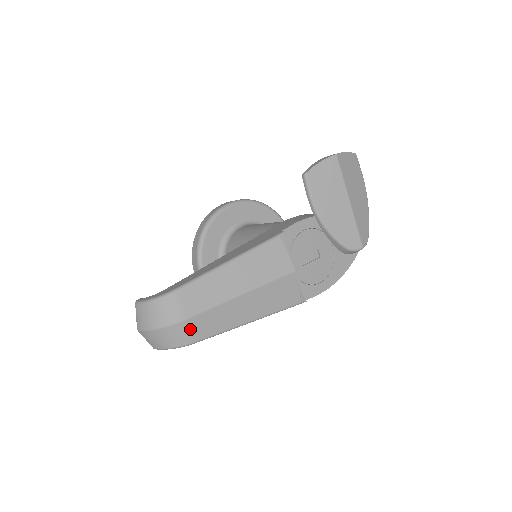
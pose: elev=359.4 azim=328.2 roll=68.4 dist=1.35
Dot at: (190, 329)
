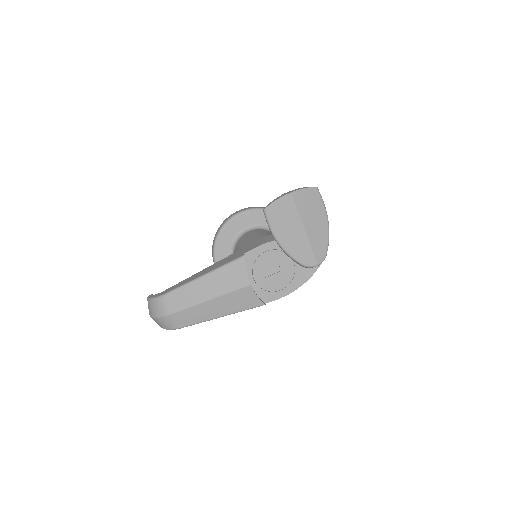
Dot at: (176, 320)
